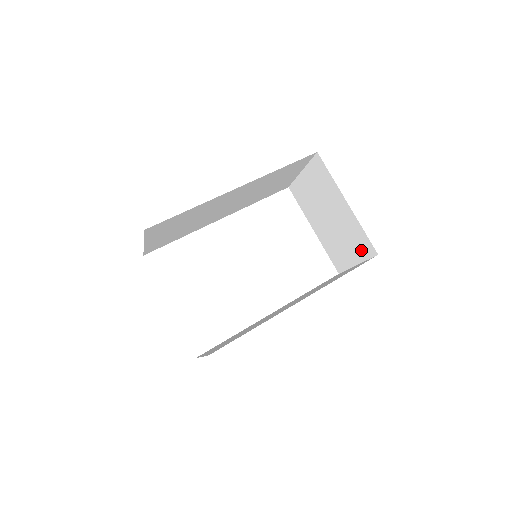
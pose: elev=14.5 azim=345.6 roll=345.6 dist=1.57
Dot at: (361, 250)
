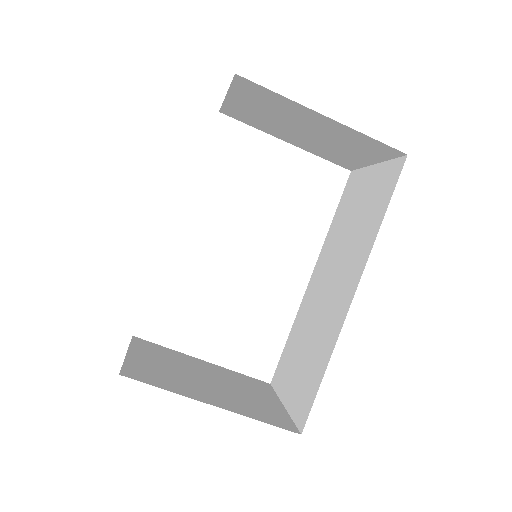
Dot at: (375, 153)
